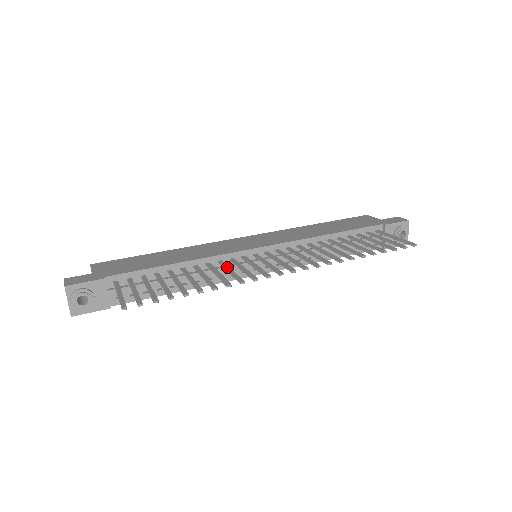
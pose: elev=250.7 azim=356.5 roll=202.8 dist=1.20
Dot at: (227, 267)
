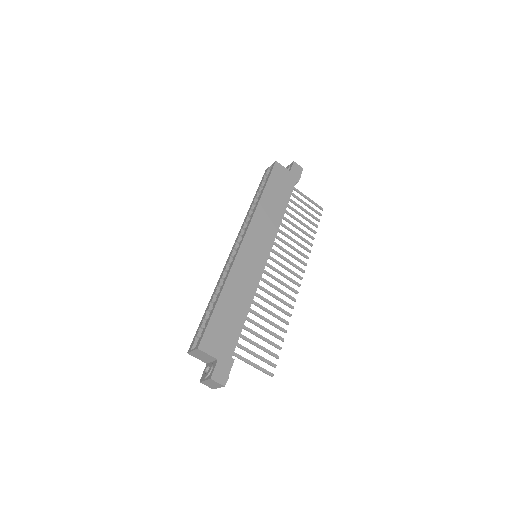
Dot at: (270, 293)
